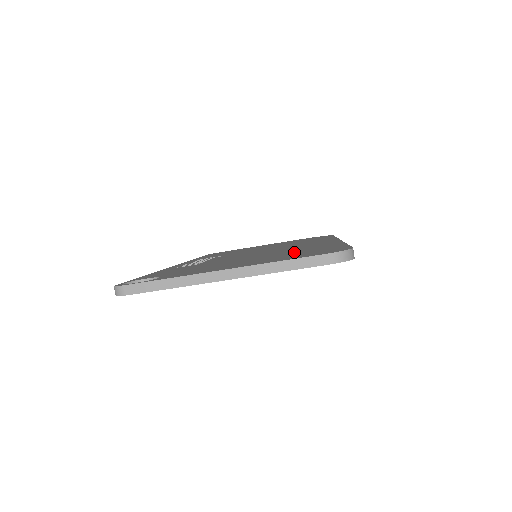
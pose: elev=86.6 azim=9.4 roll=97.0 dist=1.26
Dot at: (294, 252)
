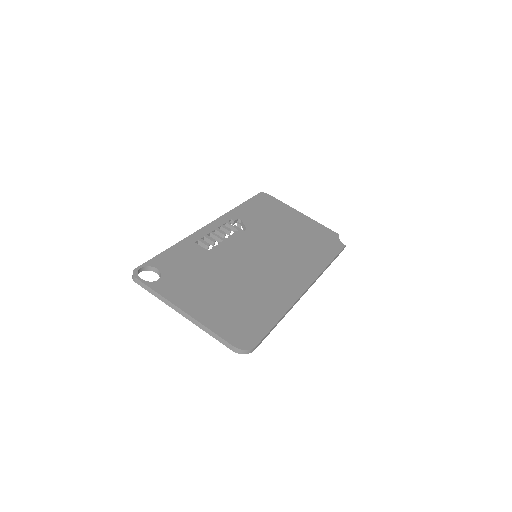
Dot at: (246, 305)
